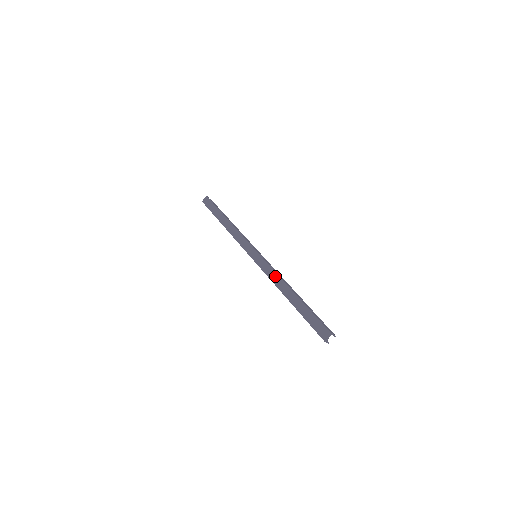
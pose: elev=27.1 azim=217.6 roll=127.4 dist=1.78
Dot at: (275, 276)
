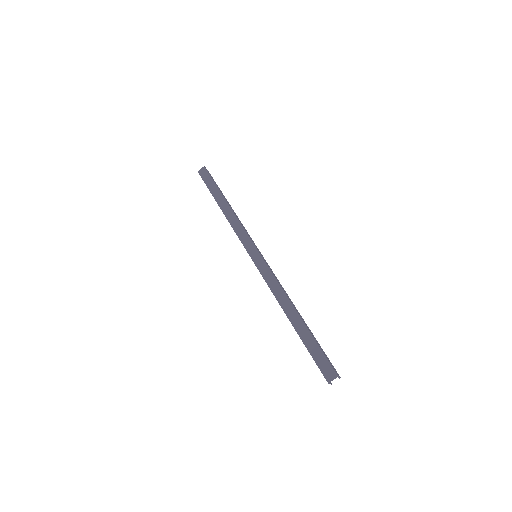
Dot at: (277, 287)
